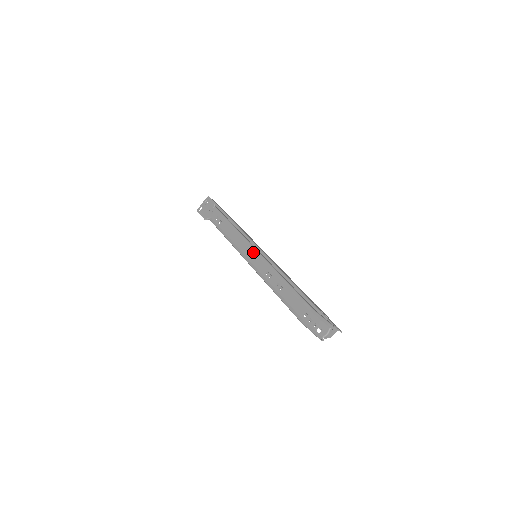
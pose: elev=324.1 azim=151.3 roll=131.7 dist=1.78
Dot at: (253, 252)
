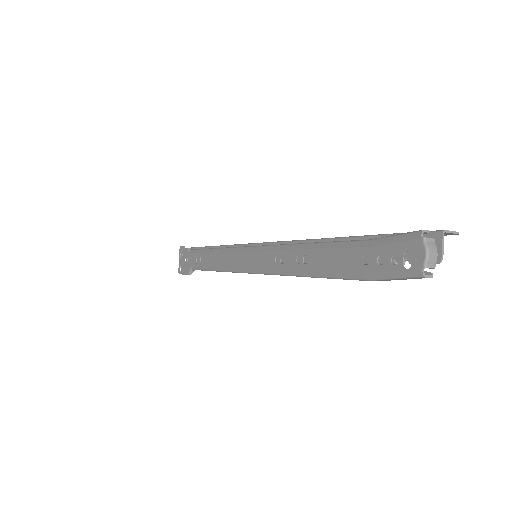
Dot at: (247, 253)
